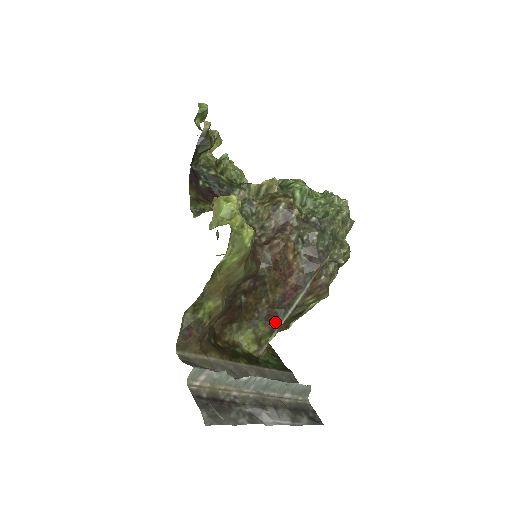
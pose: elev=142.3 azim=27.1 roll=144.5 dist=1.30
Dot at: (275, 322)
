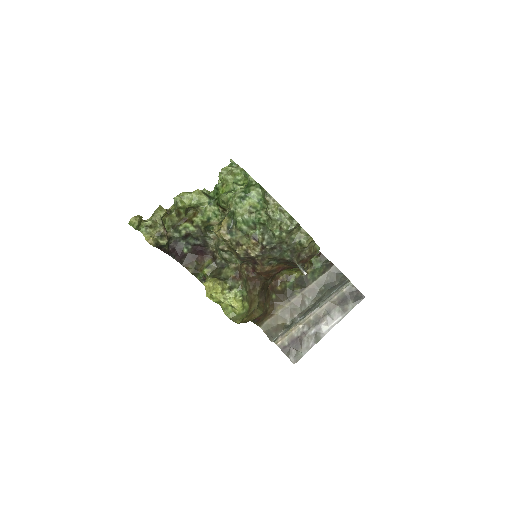
Dot at: occluded
